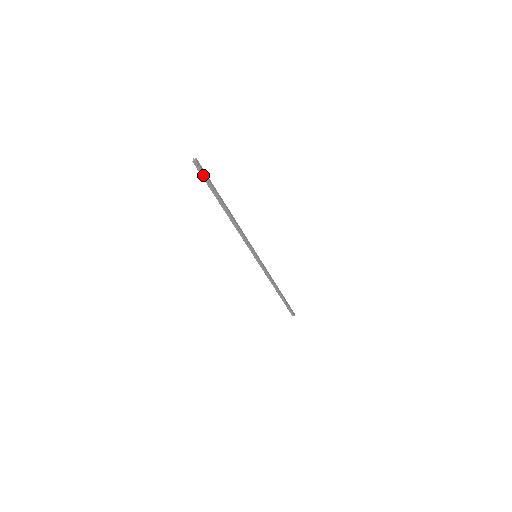
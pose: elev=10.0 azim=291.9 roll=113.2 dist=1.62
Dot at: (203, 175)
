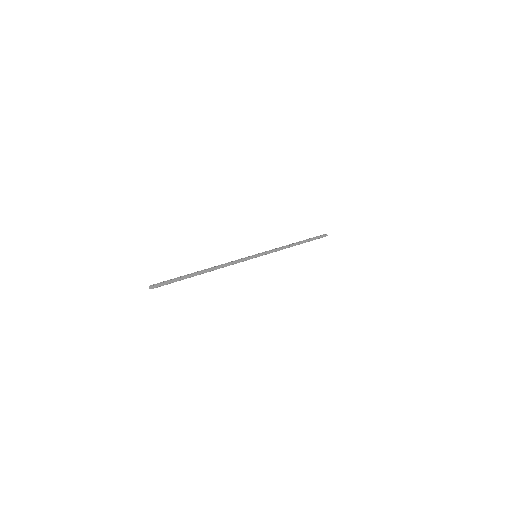
Dot at: (165, 284)
